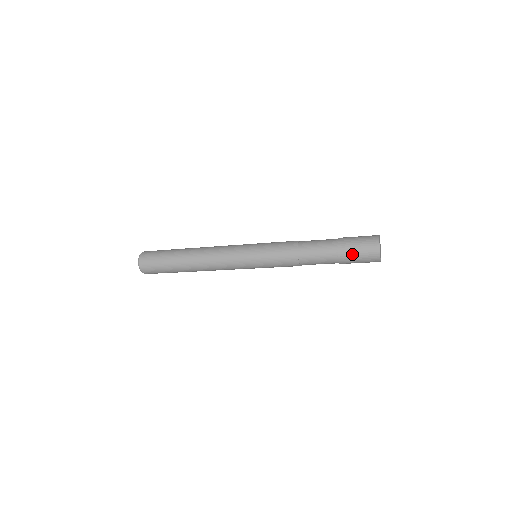
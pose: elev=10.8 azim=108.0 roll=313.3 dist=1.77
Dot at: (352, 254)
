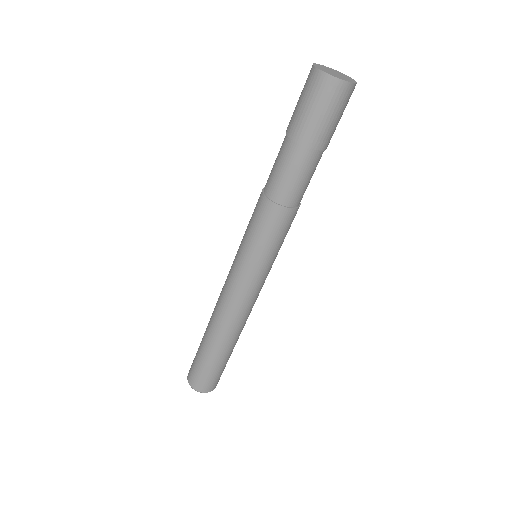
Dot at: (295, 110)
